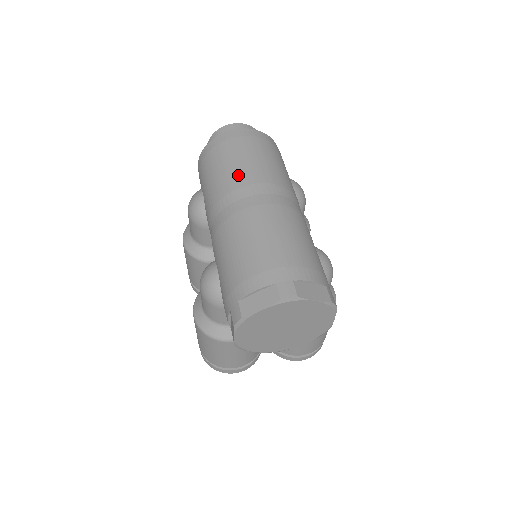
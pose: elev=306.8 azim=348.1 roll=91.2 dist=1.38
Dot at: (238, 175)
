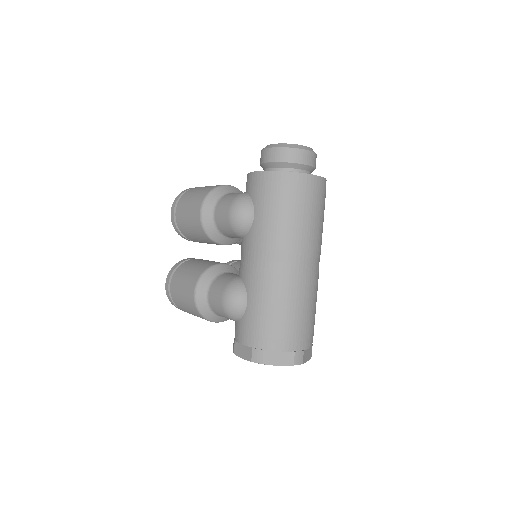
Dot at: (300, 236)
